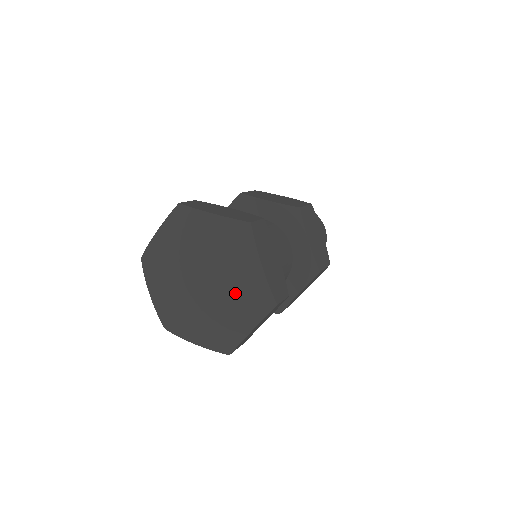
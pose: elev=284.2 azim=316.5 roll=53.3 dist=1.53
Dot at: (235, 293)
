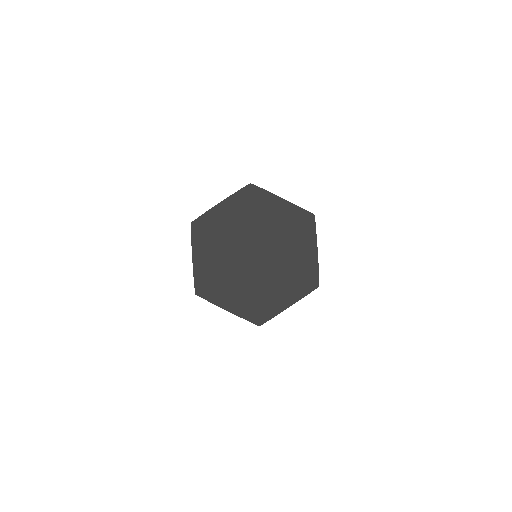
Dot at: (285, 230)
